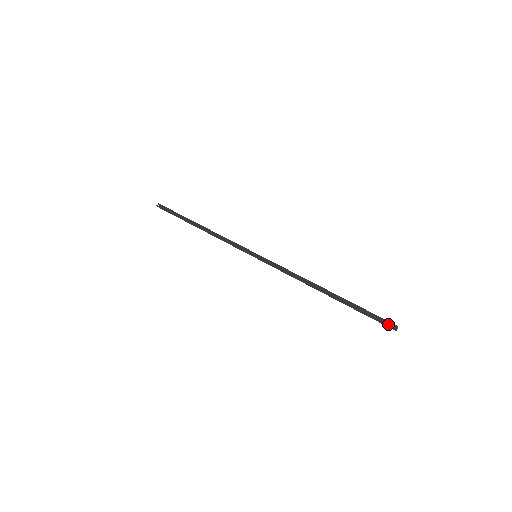
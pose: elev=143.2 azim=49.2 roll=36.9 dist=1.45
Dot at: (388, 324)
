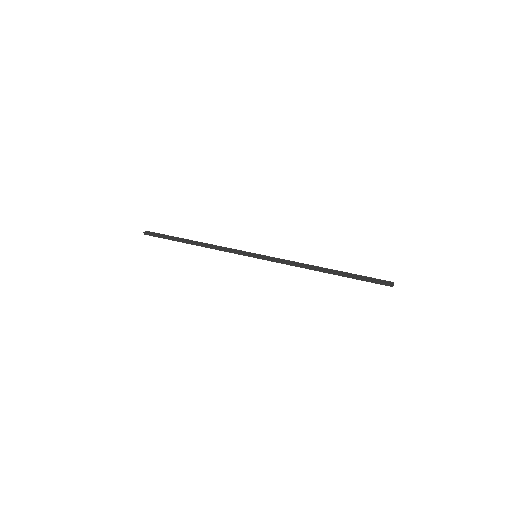
Dot at: (385, 284)
